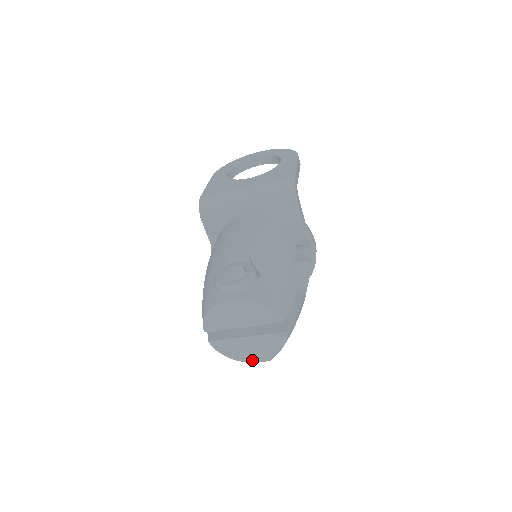
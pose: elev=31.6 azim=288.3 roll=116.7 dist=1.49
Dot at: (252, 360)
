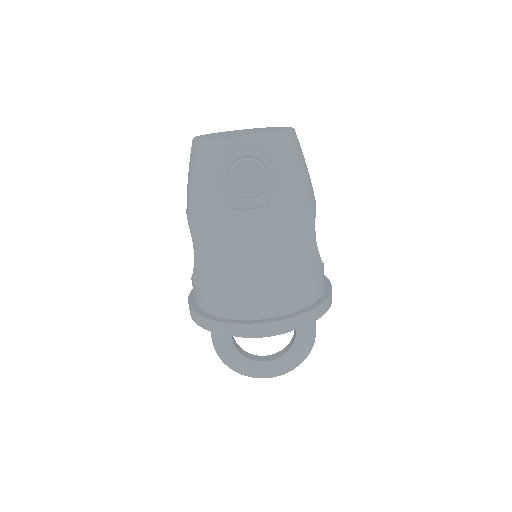
Dot at: (239, 137)
